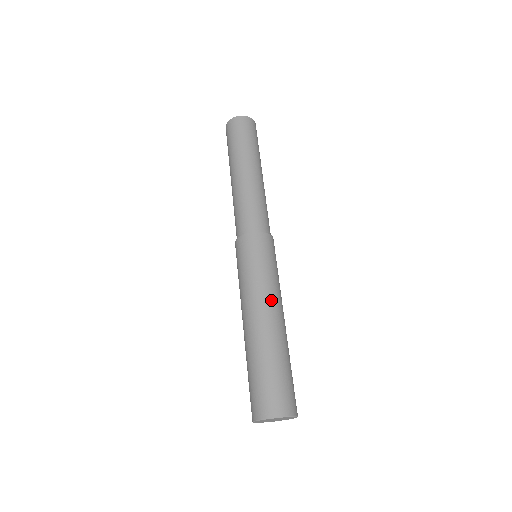
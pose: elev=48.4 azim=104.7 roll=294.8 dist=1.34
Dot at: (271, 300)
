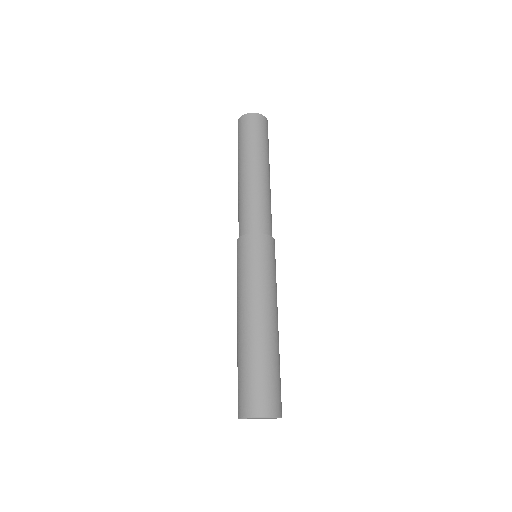
Dot at: (251, 302)
